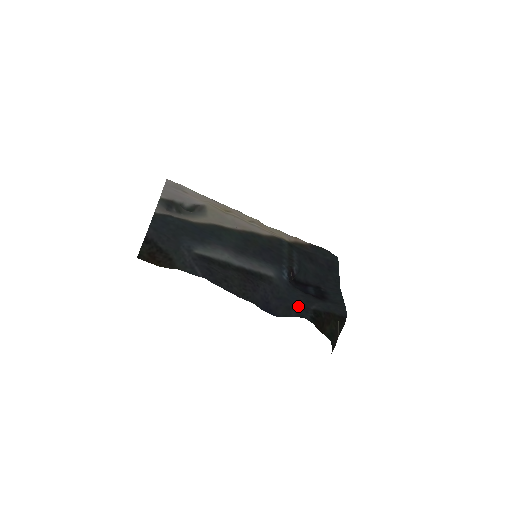
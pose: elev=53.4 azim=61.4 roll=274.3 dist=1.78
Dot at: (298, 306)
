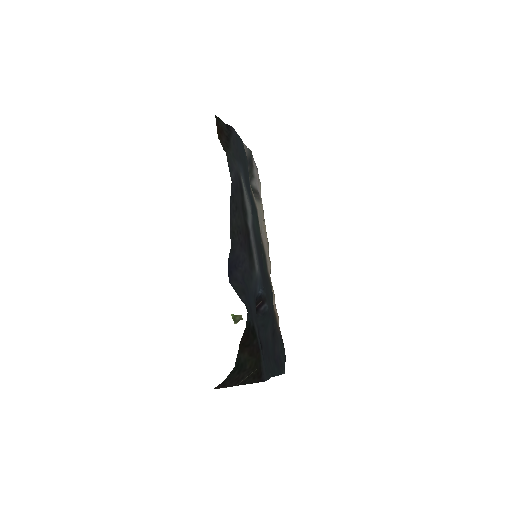
Dot at: (250, 305)
